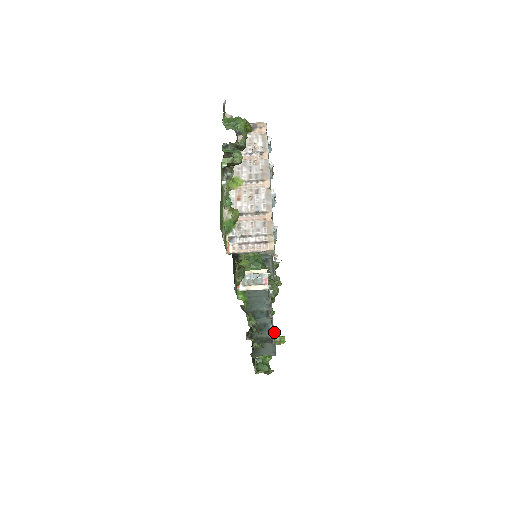
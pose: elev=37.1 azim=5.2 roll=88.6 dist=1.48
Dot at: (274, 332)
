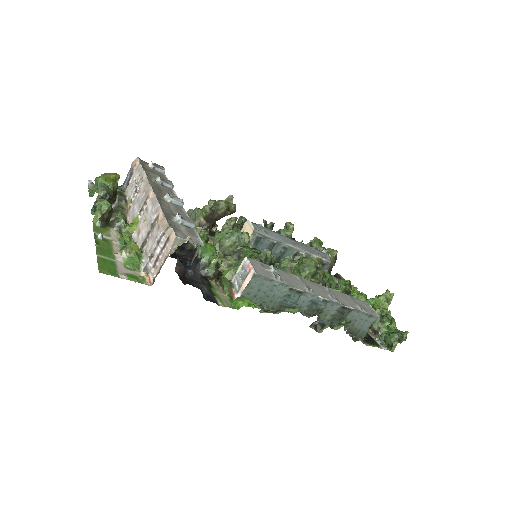
Dot at: (350, 298)
